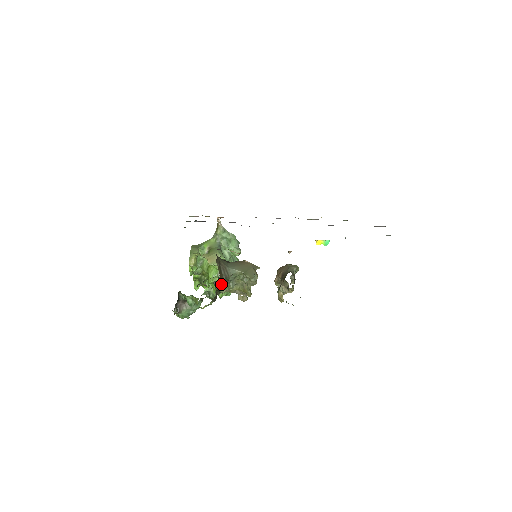
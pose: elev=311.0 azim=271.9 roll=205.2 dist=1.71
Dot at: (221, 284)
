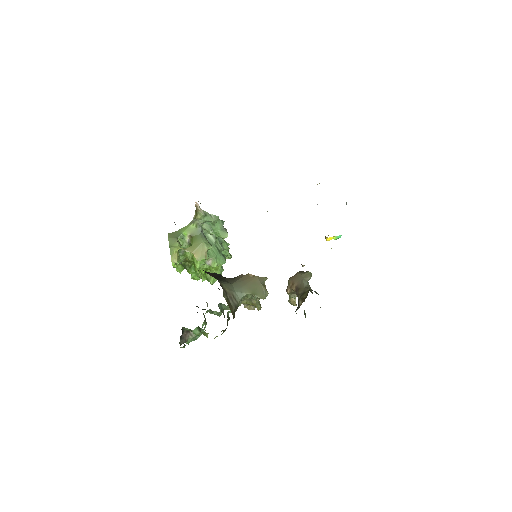
Dot at: occluded
